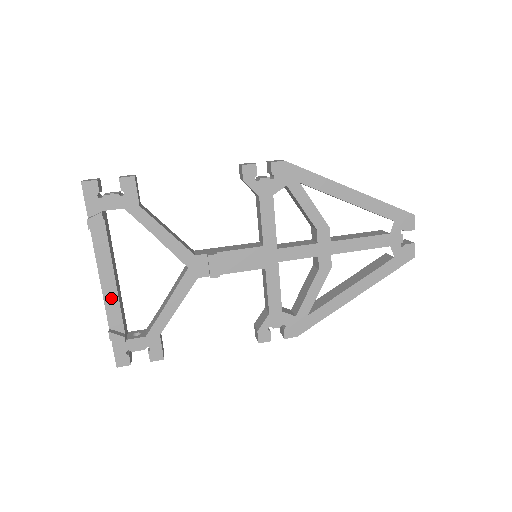
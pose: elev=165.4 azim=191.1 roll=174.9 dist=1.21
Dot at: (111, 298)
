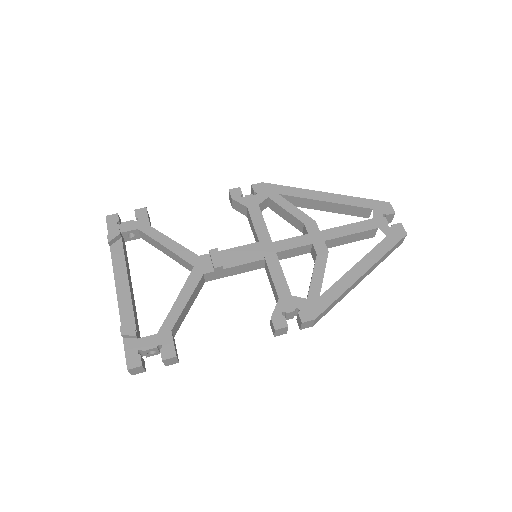
Dot at: (125, 300)
